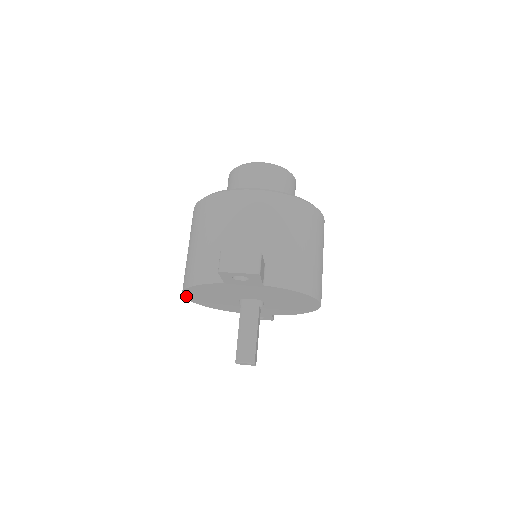
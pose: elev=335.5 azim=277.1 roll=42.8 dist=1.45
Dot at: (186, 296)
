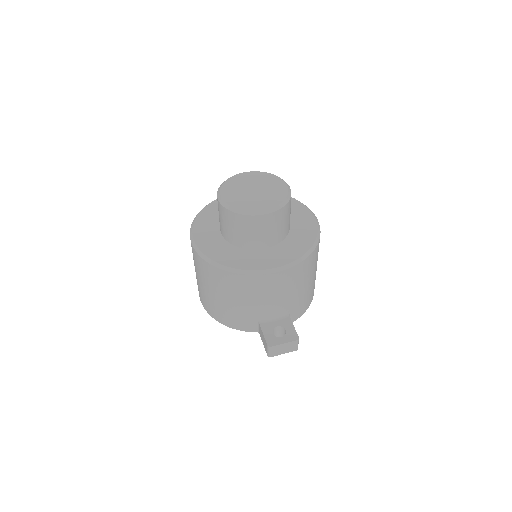
Dot at: occluded
